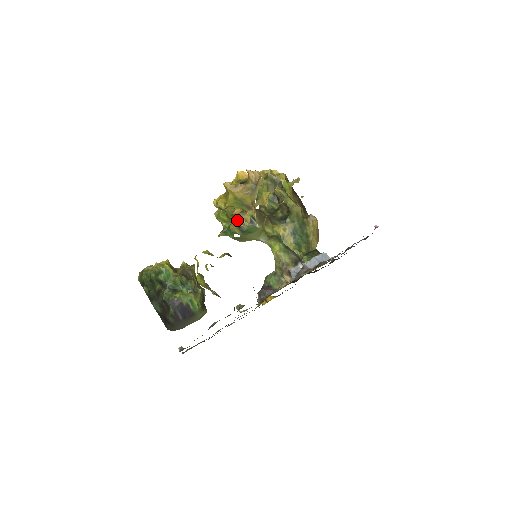
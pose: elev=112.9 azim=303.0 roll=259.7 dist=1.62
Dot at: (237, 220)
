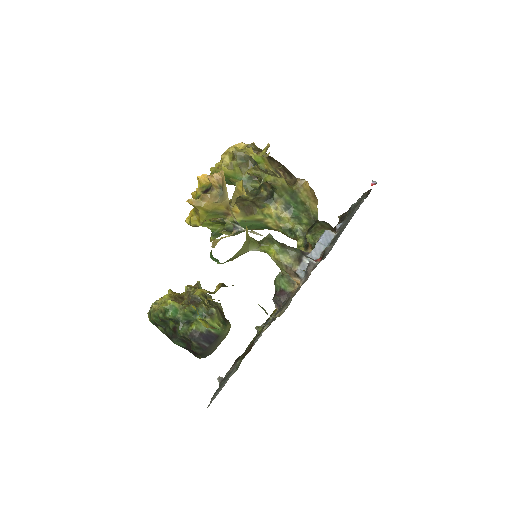
Dot at: (221, 220)
